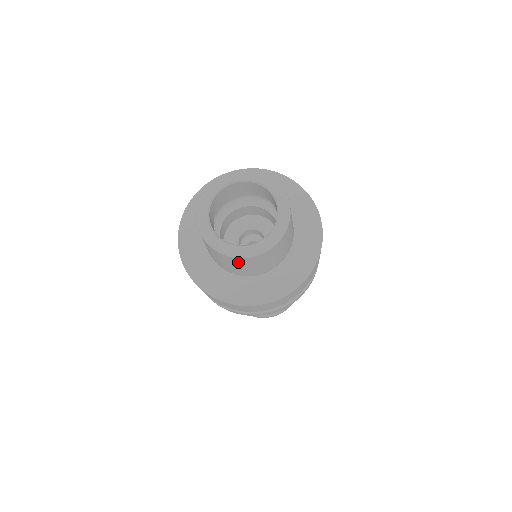
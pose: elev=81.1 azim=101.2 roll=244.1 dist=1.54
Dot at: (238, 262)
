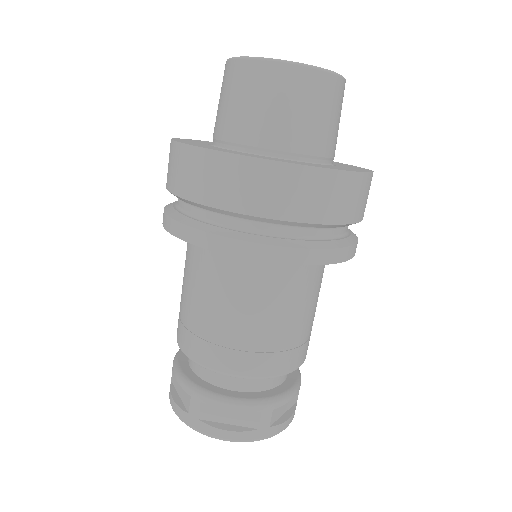
Dot at: (263, 81)
